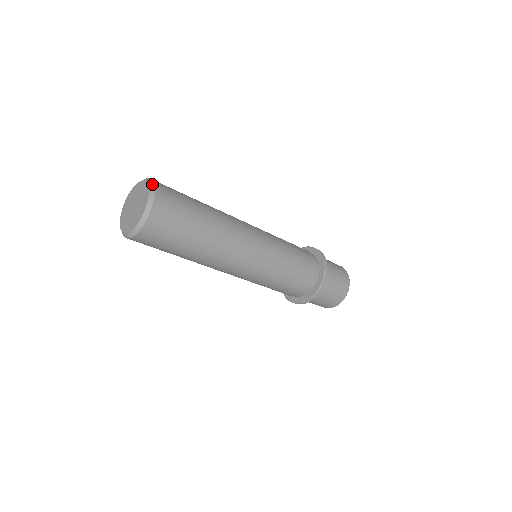
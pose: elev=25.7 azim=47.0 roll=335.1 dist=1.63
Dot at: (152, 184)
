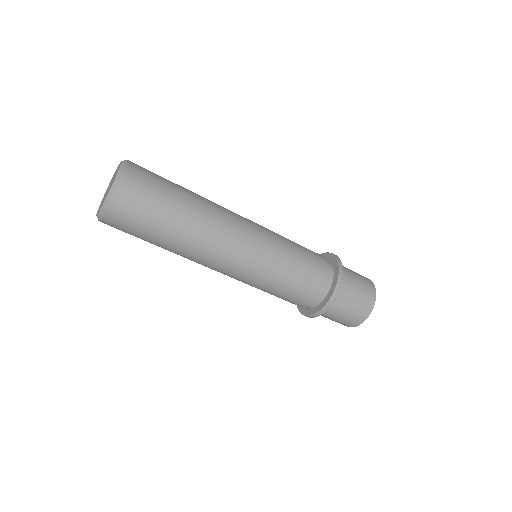
Dot at: (124, 165)
